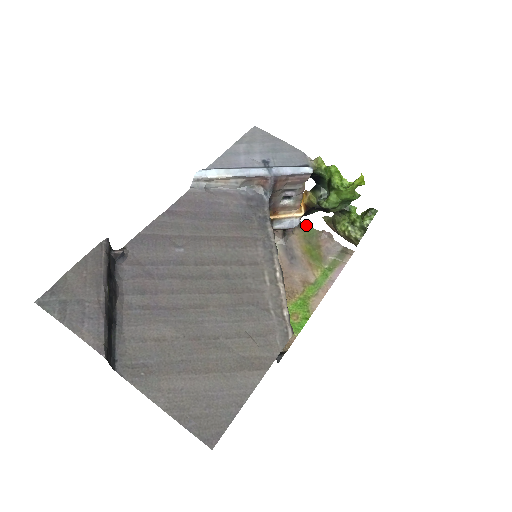
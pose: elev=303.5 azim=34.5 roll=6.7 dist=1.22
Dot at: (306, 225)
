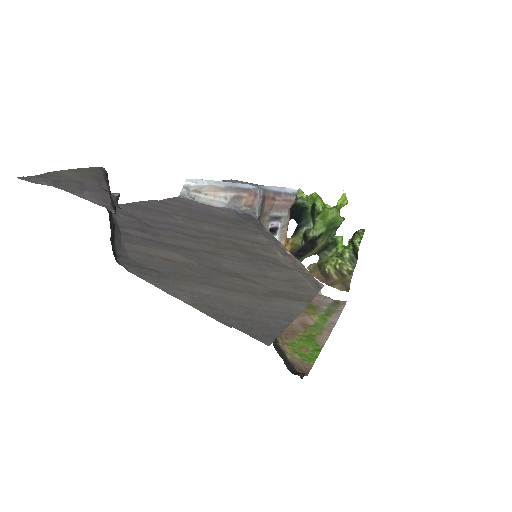
Dot at: occluded
